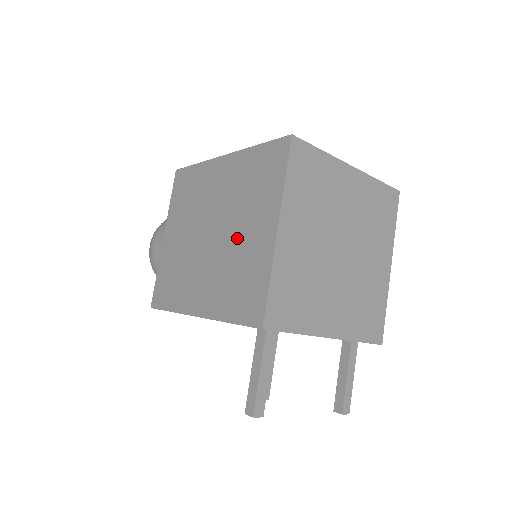
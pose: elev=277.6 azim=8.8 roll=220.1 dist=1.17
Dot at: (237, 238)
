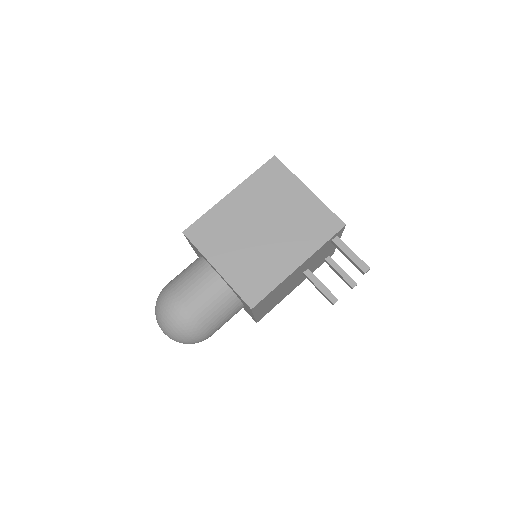
Dot at: (287, 213)
